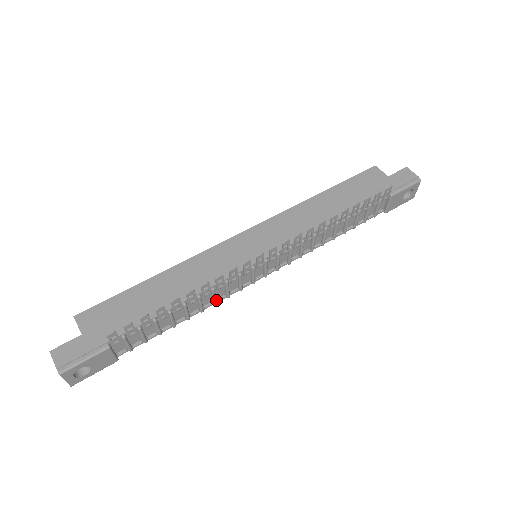
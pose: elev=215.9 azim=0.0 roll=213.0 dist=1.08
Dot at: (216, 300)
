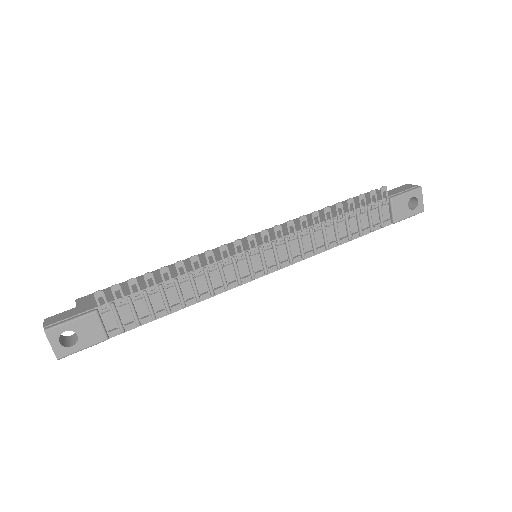
Dot at: (212, 288)
